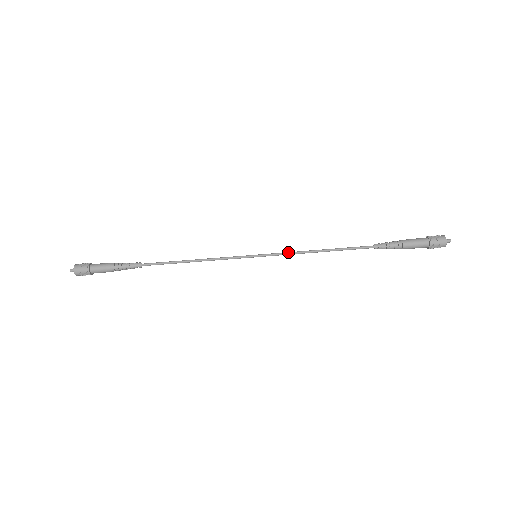
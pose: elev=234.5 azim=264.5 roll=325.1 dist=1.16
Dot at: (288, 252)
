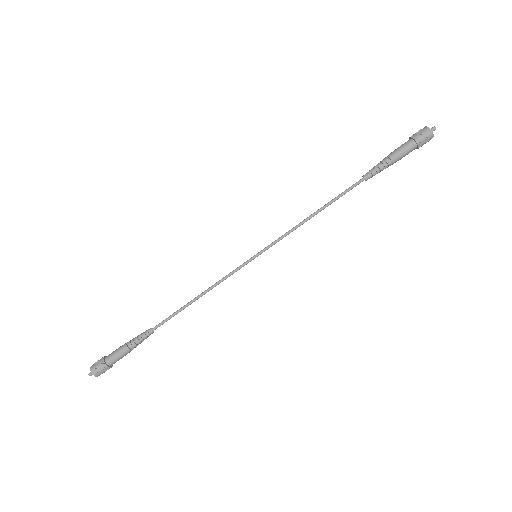
Dot at: (284, 234)
